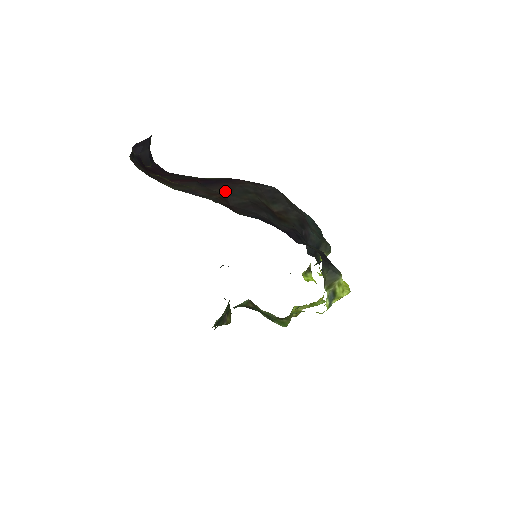
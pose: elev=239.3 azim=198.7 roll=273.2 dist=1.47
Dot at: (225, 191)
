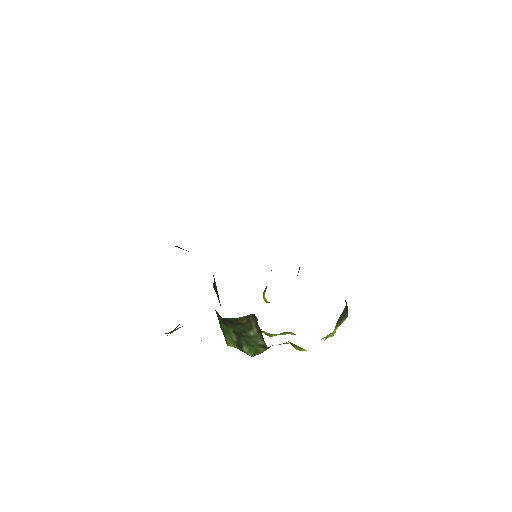
Dot at: occluded
